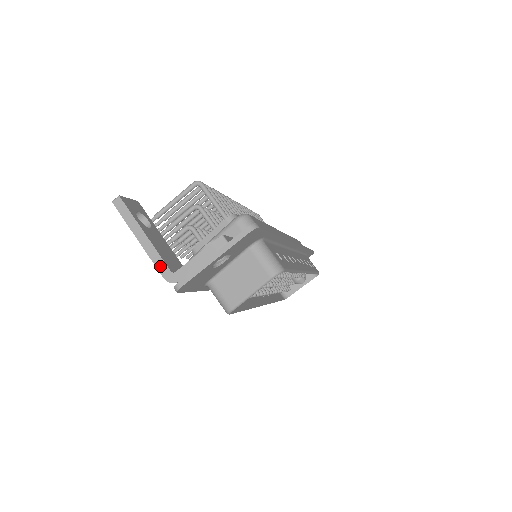
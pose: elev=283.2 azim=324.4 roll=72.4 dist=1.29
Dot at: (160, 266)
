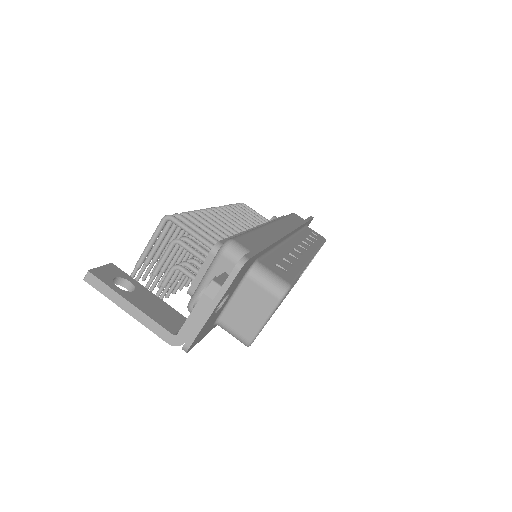
Dot at: (159, 332)
